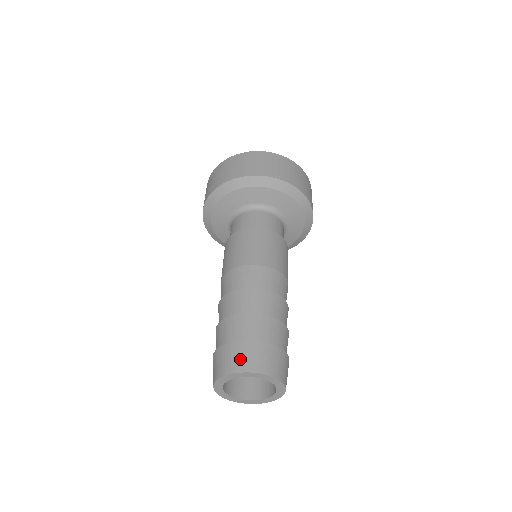
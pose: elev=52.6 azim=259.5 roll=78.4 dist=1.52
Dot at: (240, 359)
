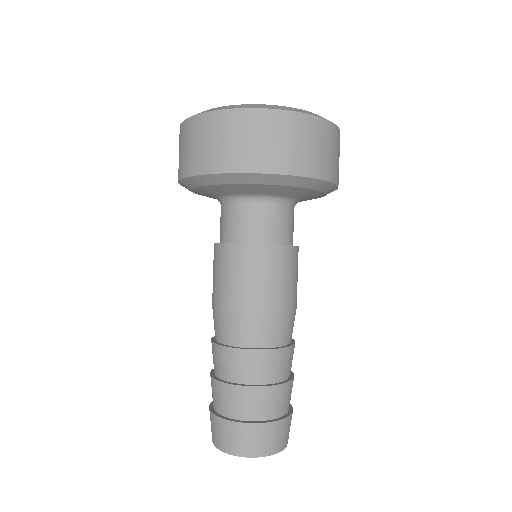
Dot at: (255, 444)
